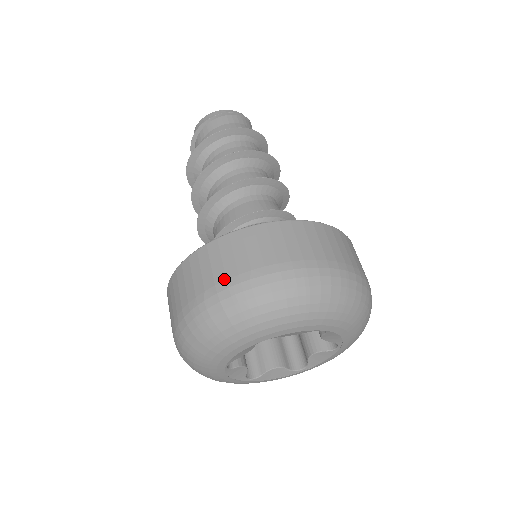
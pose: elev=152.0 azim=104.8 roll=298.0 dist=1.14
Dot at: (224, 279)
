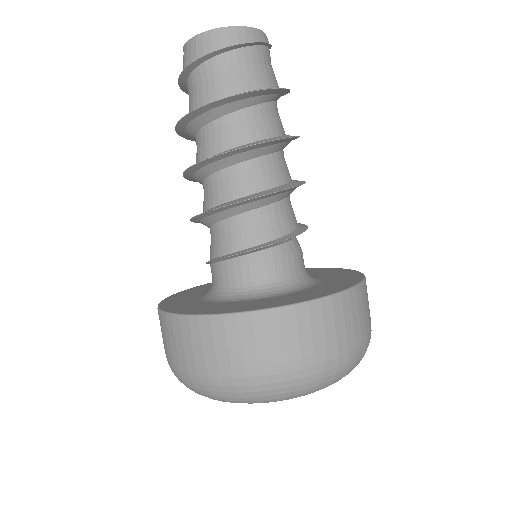
Dot at: (346, 344)
